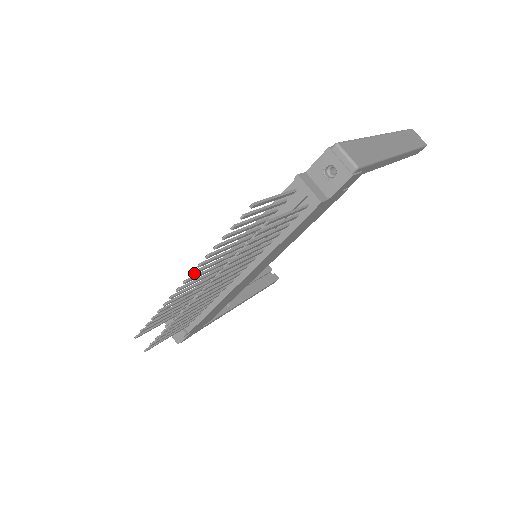
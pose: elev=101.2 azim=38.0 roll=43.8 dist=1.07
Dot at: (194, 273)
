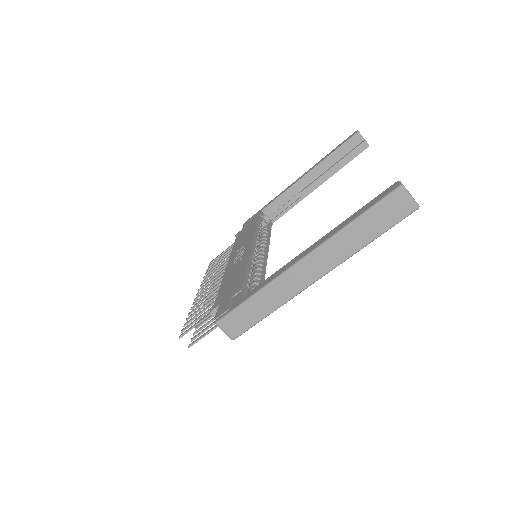
Dot at: (196, 299)
